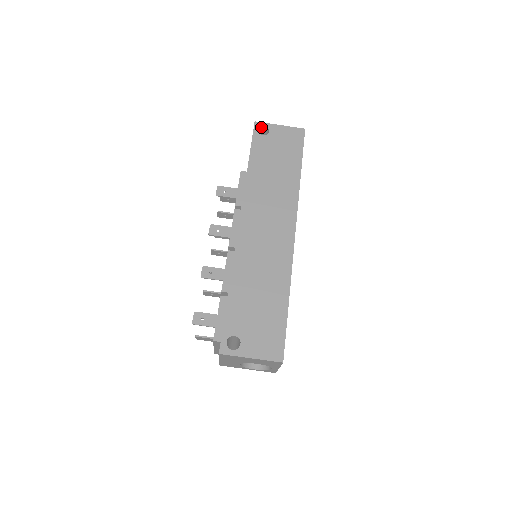
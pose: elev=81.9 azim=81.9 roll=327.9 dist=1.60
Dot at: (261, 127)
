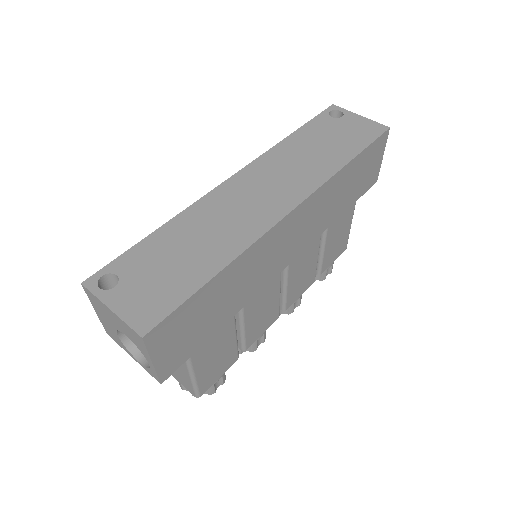
Dot at: (336, 111)
